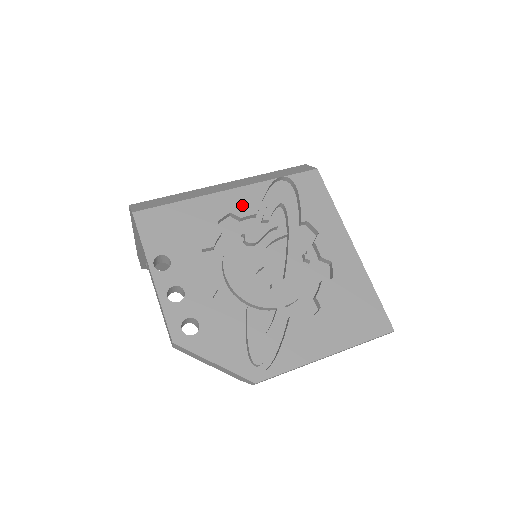
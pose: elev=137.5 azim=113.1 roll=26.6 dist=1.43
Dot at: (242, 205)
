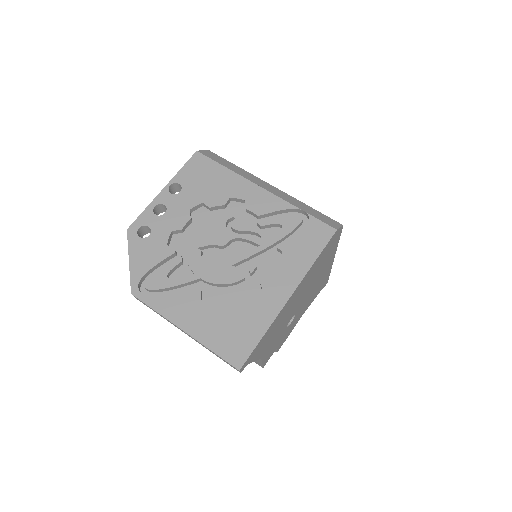
Dot at: (257, 203)
